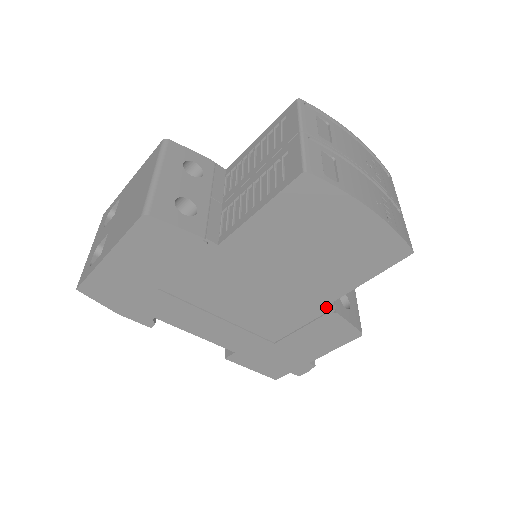
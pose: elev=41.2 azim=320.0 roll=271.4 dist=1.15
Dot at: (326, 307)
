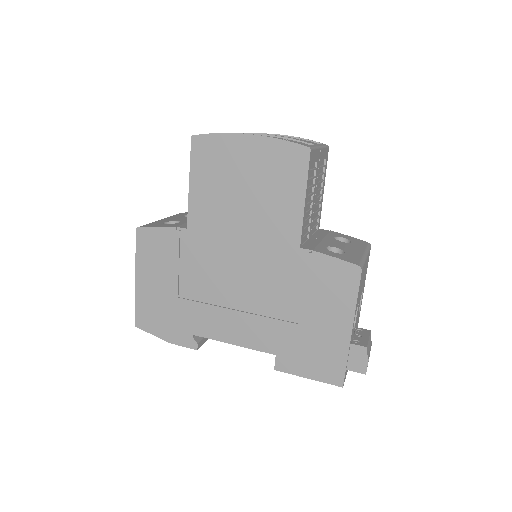
Dot at: (301, 250)
